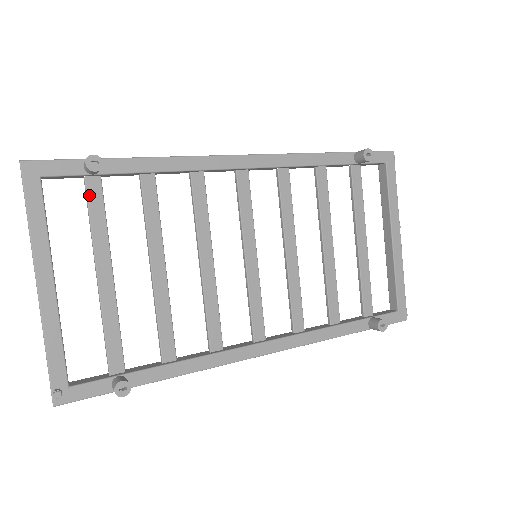
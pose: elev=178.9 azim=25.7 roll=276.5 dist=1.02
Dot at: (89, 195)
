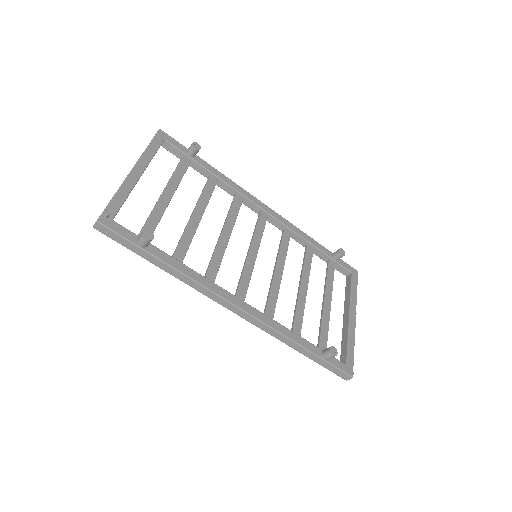
Dot at: (181, 163)
